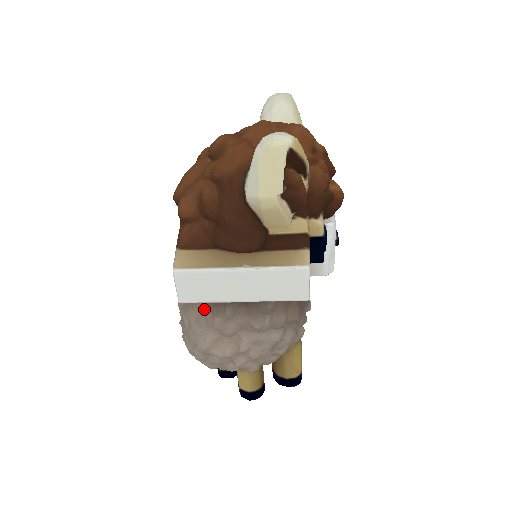
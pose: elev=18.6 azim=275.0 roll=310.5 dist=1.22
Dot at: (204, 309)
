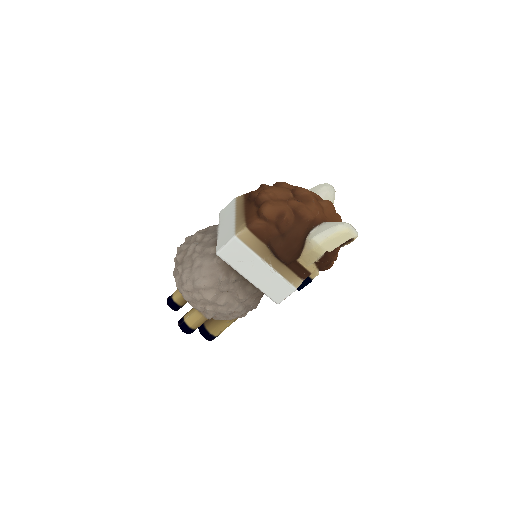
Dot at: (221, 266)
